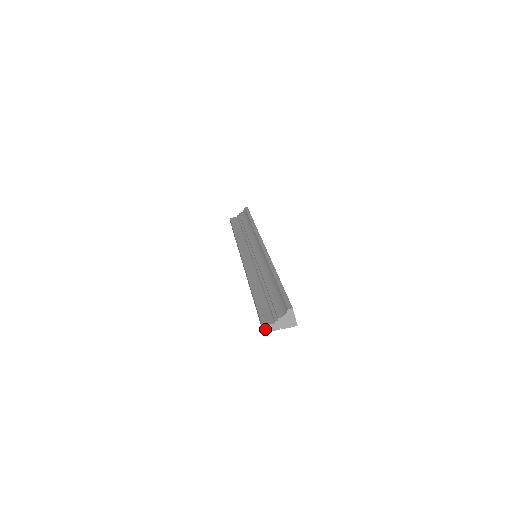
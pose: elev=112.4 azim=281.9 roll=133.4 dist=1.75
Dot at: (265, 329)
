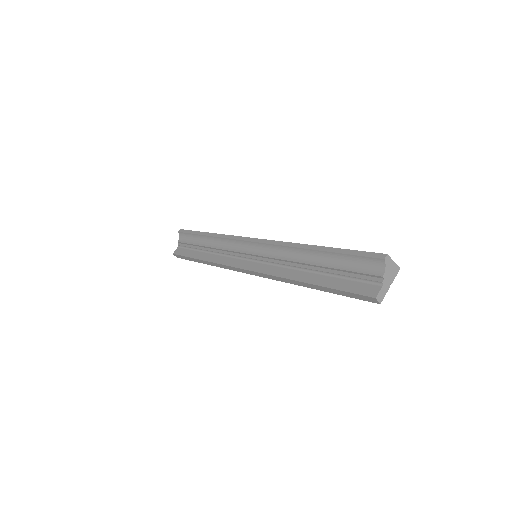
Dot at: (379, 299)
